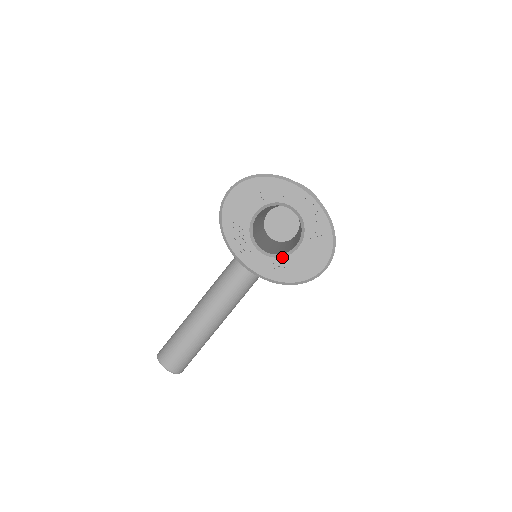
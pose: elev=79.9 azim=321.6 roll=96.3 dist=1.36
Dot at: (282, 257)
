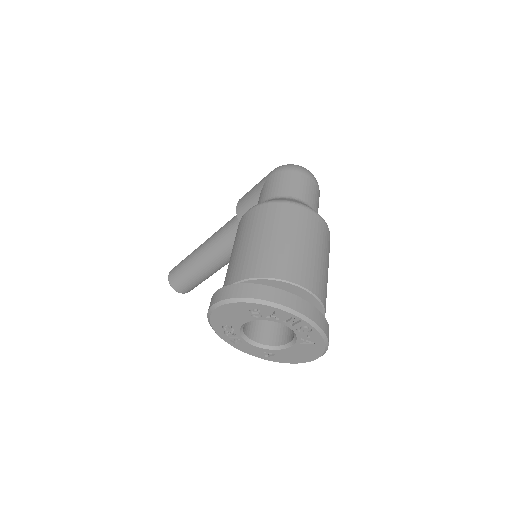
Dot at: (273, 350)
